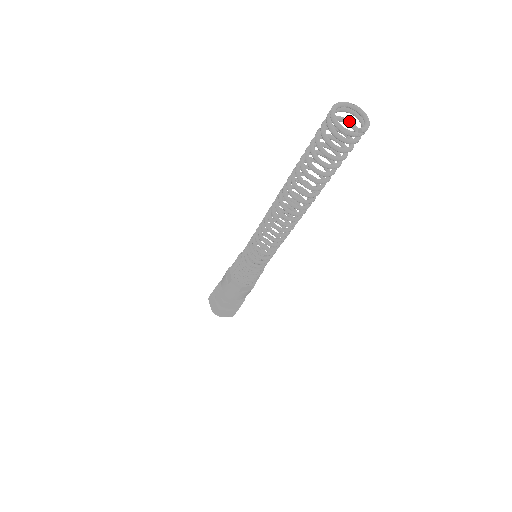
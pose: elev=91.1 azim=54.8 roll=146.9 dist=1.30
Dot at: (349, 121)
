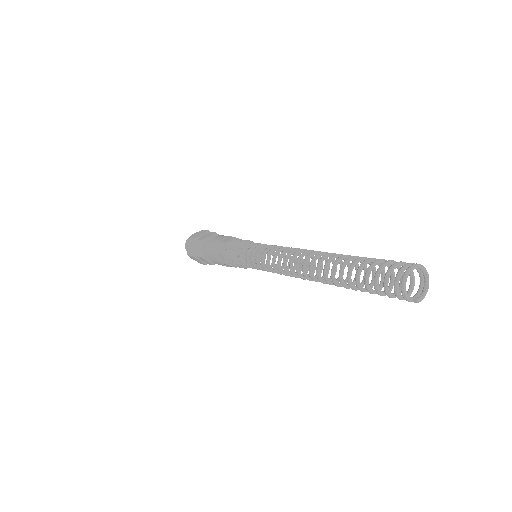
Dot at: (413, 274)
